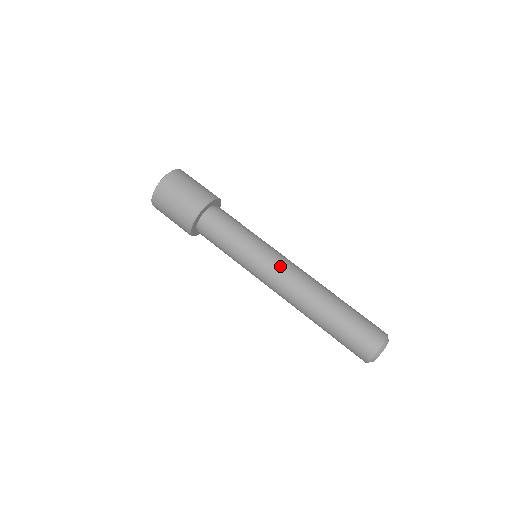
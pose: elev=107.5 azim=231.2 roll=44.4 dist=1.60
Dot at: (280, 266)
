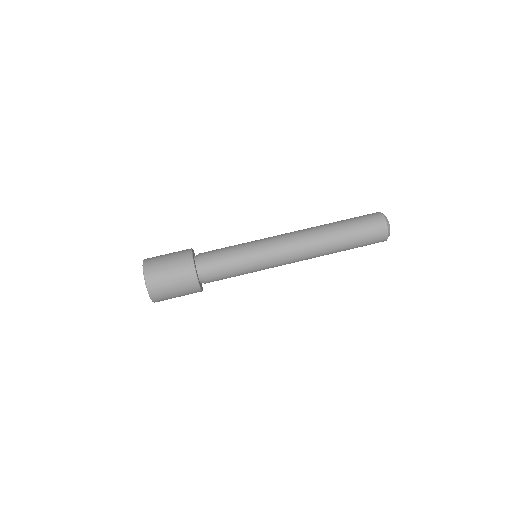
Dot at: (281, 245)
